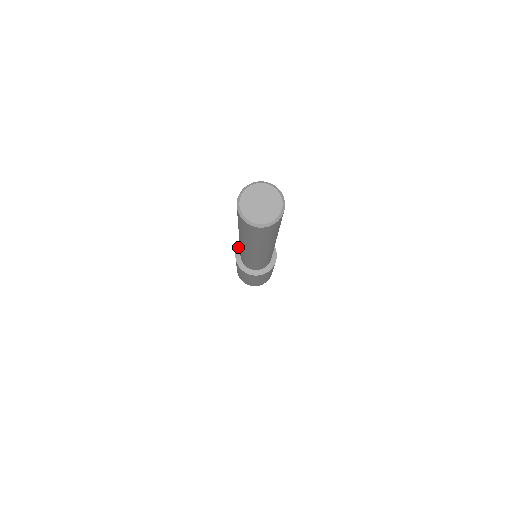
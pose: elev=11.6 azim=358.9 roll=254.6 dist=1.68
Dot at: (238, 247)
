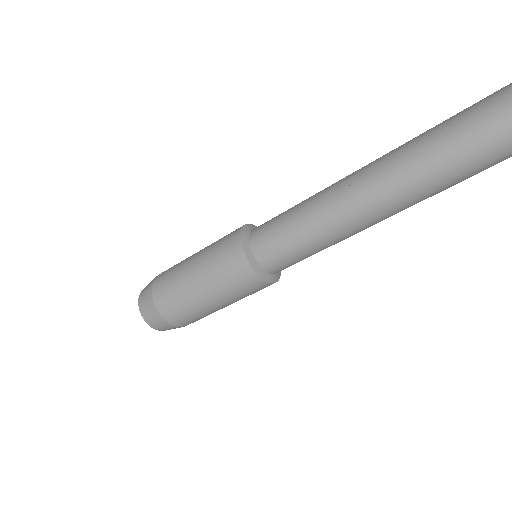
Dot at: (244, 229)
